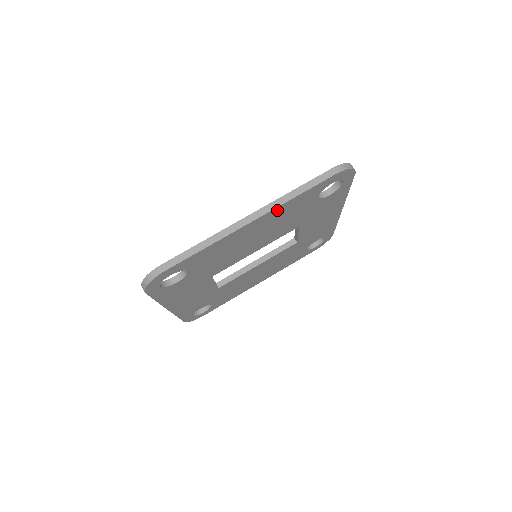
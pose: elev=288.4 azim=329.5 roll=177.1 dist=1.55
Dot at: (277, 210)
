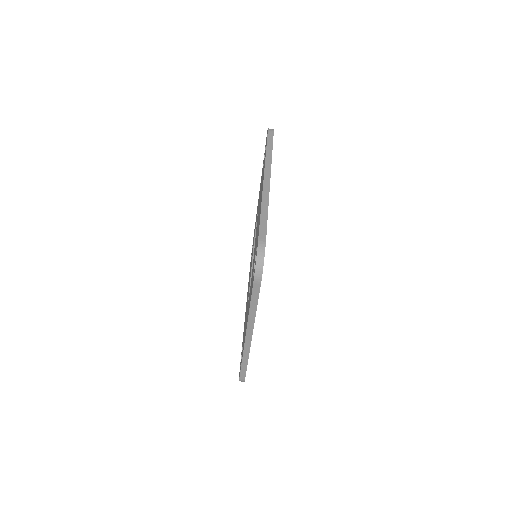
Dot at: occluded
